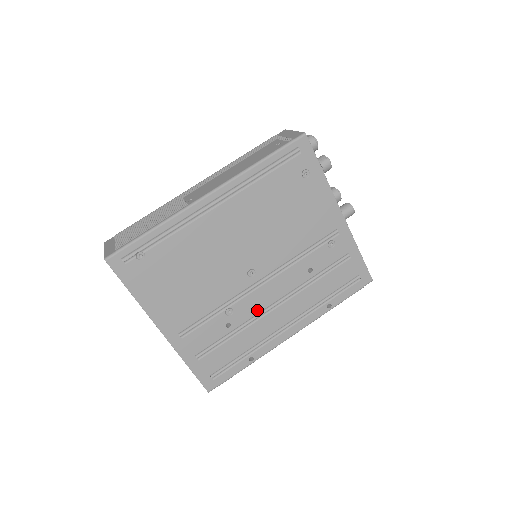
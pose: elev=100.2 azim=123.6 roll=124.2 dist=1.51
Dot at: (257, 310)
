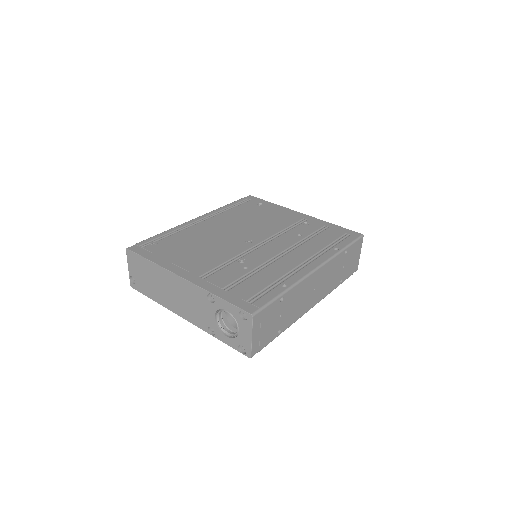
Dot at: (268, 258)
